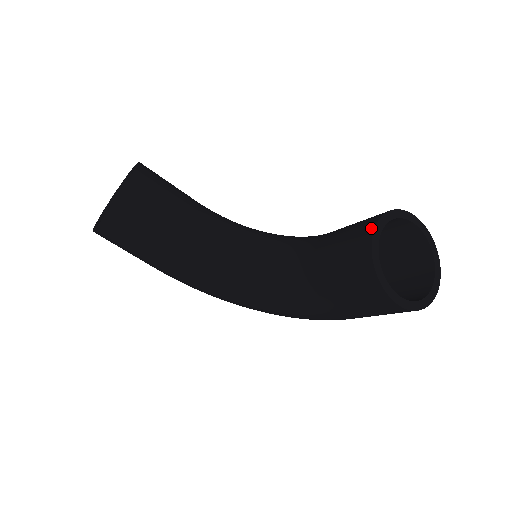
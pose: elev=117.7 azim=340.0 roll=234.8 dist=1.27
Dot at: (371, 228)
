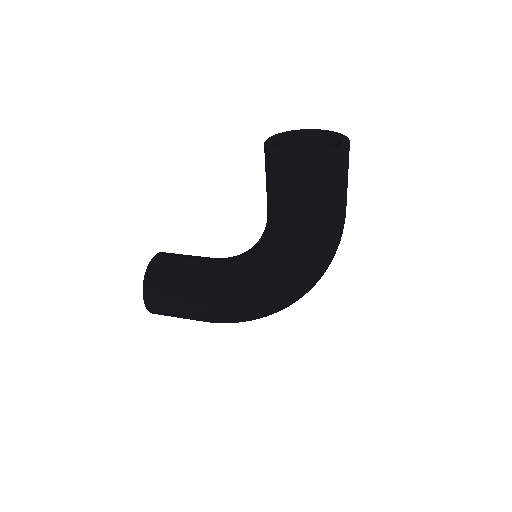
Dot at: occluded
